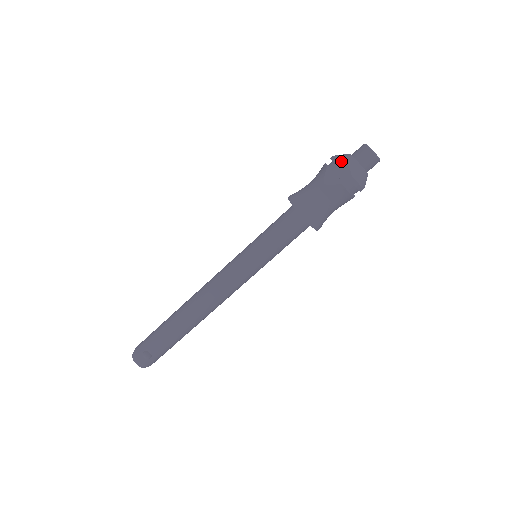
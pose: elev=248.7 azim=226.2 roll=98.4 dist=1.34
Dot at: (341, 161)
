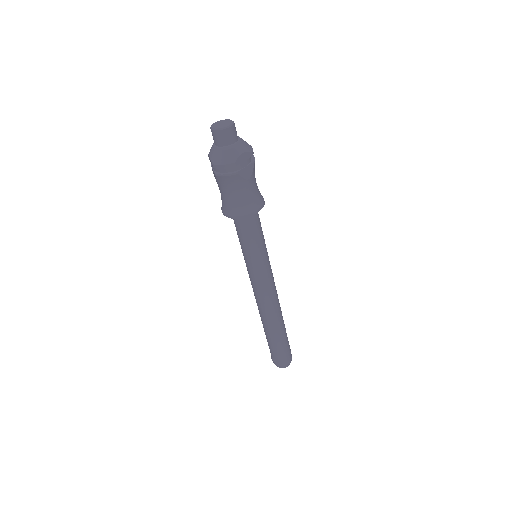
Dot at: (208, 156)
